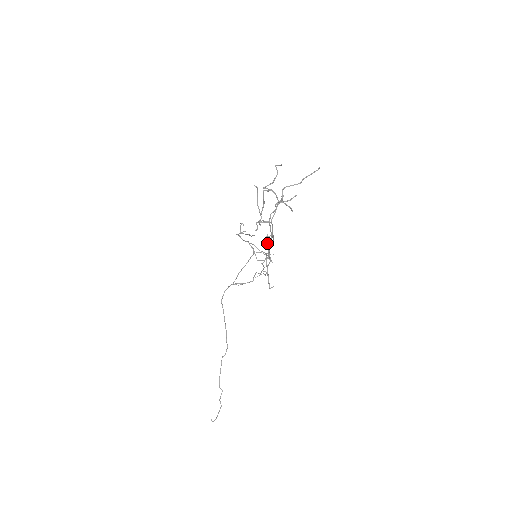
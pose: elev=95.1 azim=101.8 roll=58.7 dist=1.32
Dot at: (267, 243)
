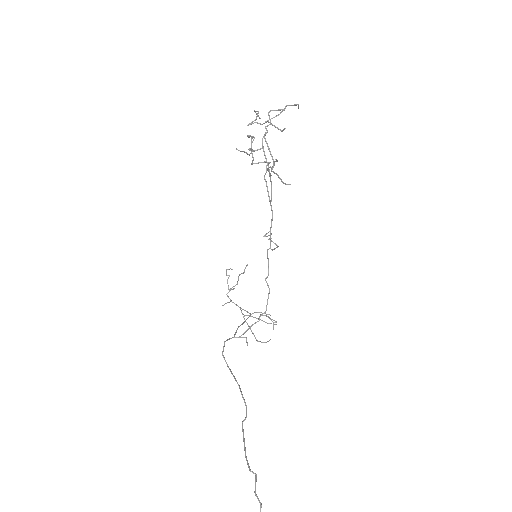
Dot at: (267, 169)
